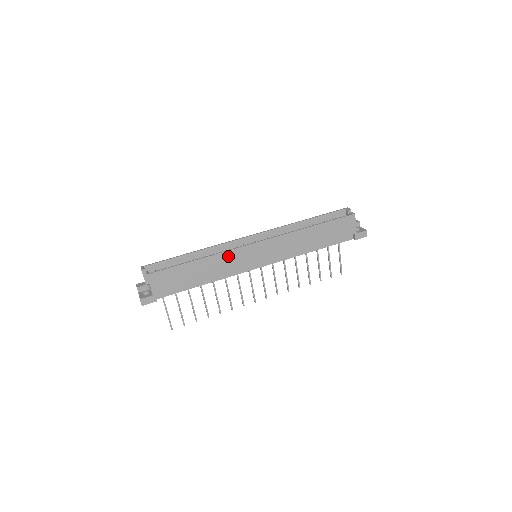
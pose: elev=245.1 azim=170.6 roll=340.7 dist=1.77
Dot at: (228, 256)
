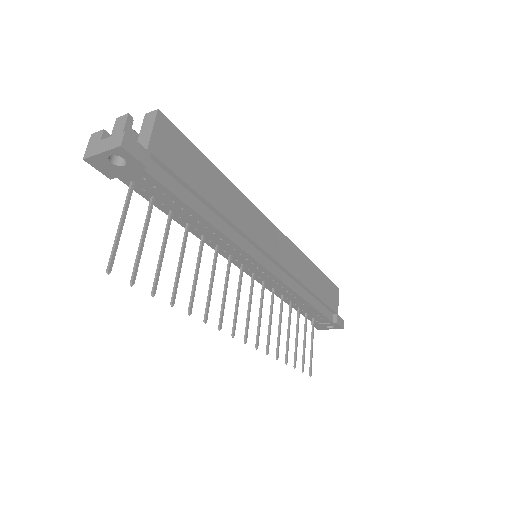
Dot at: (248, 209)
